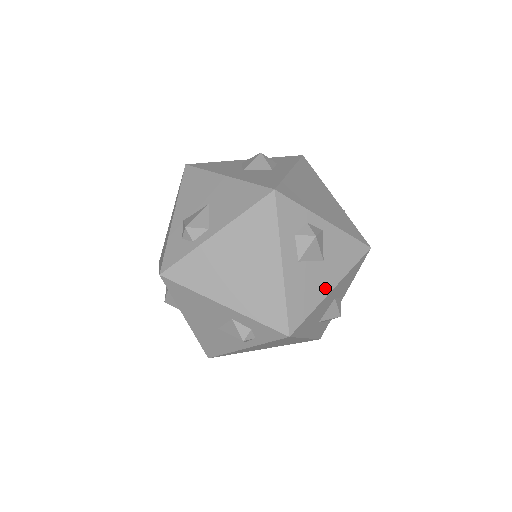
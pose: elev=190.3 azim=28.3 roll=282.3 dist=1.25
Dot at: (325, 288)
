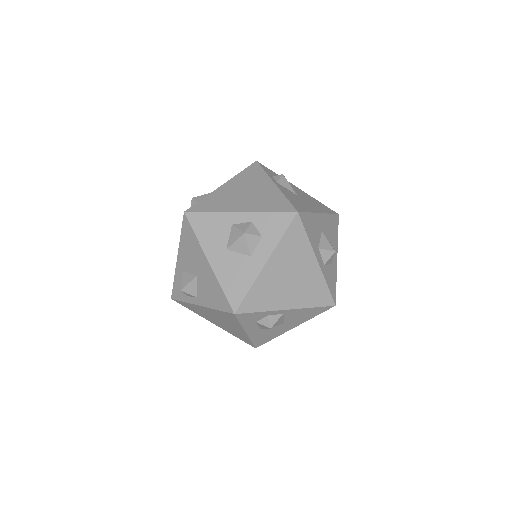
Dot at: (286, 329)
